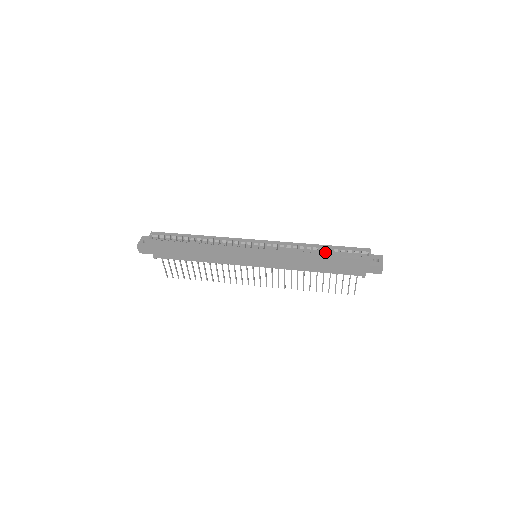
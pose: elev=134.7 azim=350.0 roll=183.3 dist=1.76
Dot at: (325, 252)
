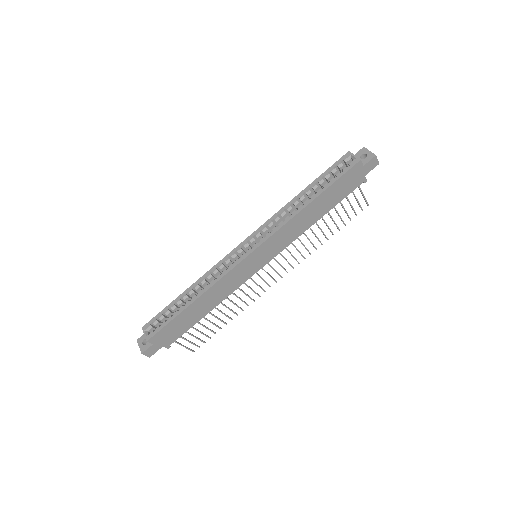
Dot at: (312, 193)
